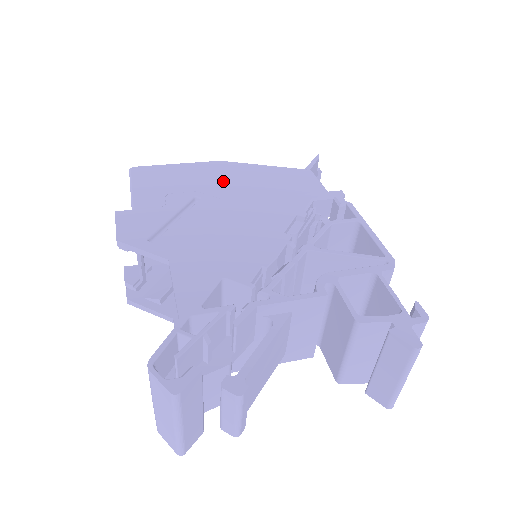
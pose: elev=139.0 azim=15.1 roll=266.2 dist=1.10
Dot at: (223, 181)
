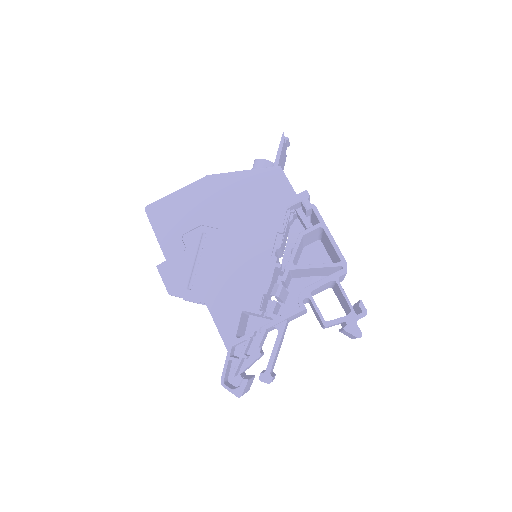
Dot at: (216, 205)
